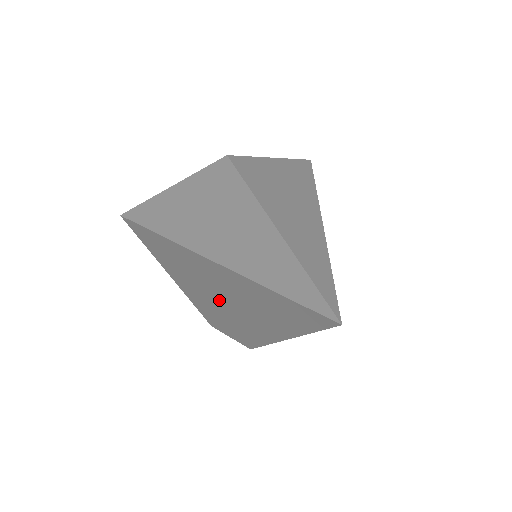
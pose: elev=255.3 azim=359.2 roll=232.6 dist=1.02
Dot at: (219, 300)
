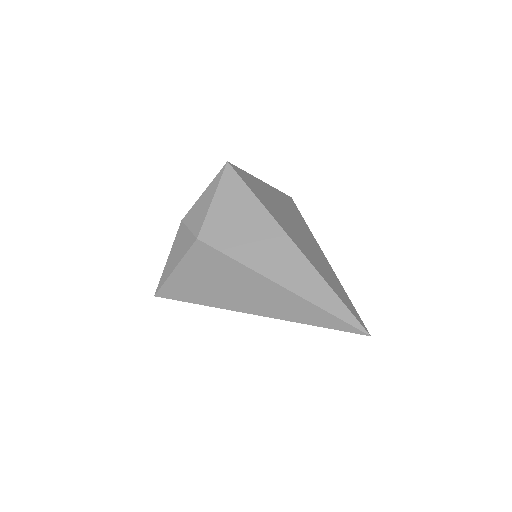
Dot at: occluded
